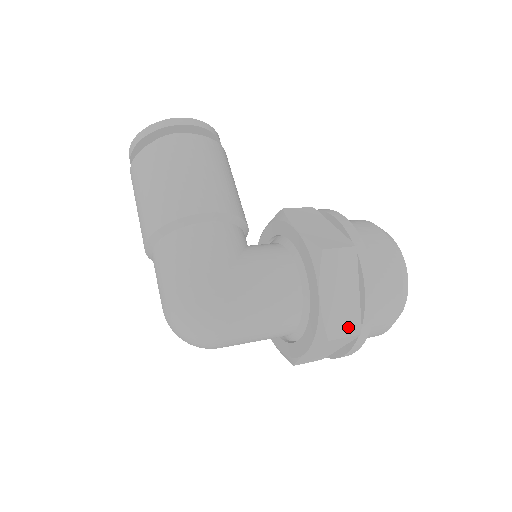
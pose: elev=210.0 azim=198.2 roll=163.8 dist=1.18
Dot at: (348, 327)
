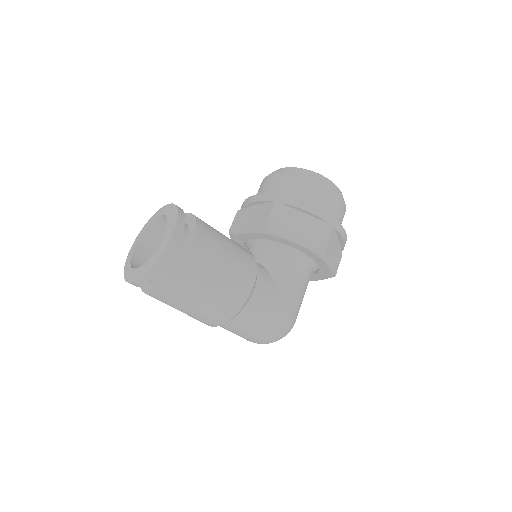
Dot at: (339, 260)
